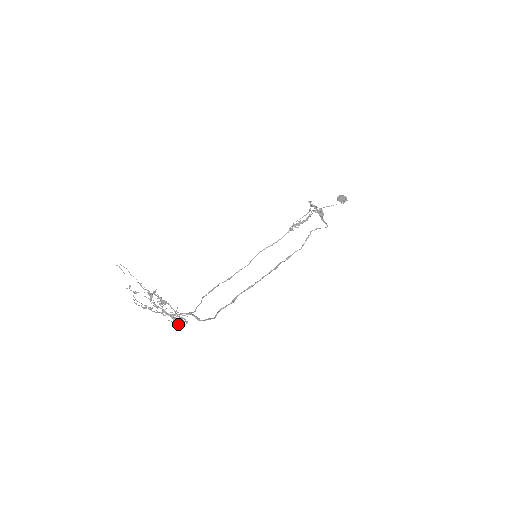
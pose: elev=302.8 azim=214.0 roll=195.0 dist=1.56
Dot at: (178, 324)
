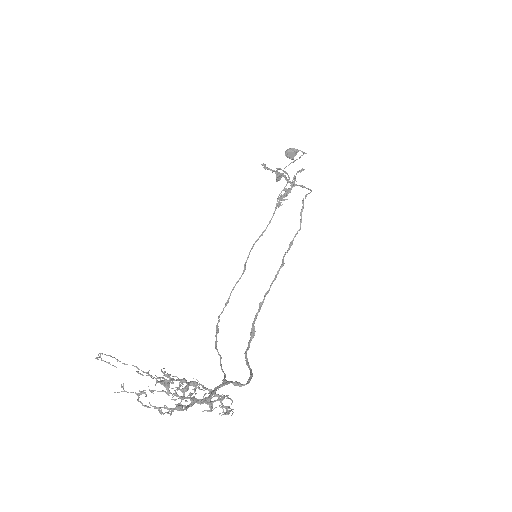
Dot at: (231, 410)
